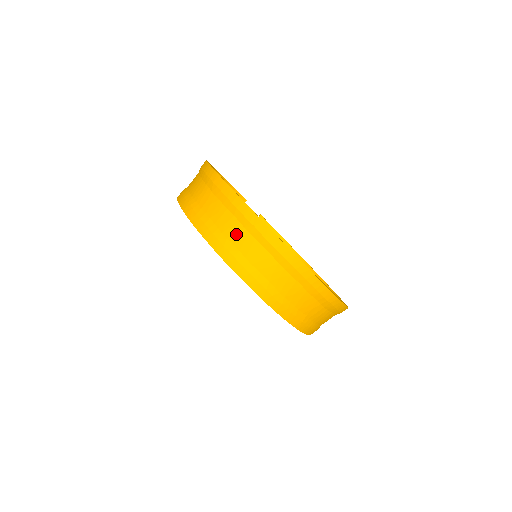
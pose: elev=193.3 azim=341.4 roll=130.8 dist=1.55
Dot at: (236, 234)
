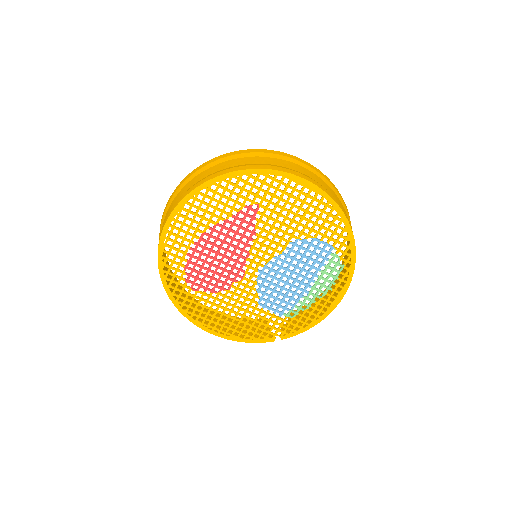
Dot at: (174, 203)
